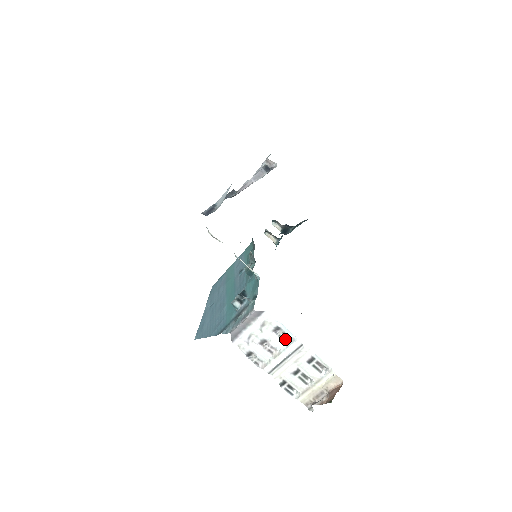
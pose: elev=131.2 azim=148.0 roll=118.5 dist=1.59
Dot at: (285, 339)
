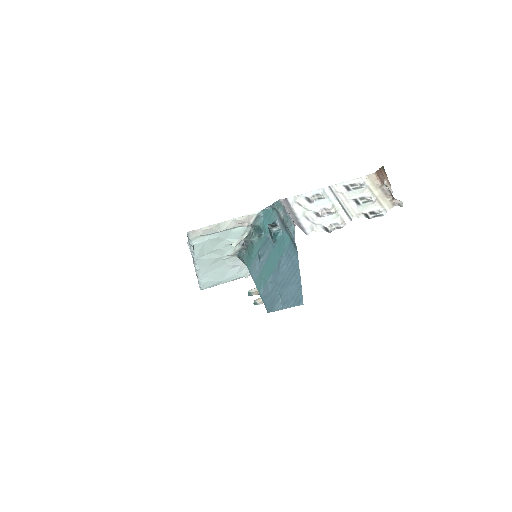
Dot at: (320, 198)
